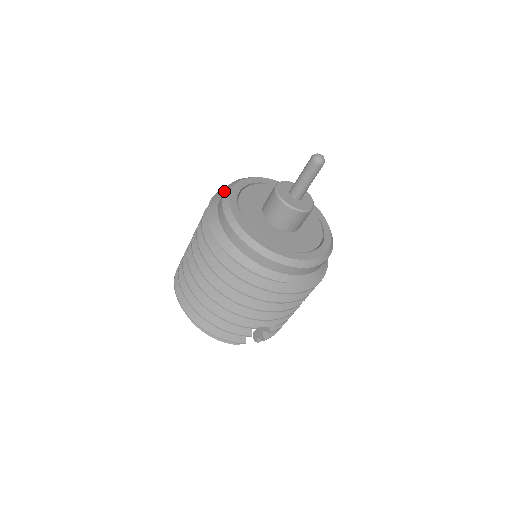
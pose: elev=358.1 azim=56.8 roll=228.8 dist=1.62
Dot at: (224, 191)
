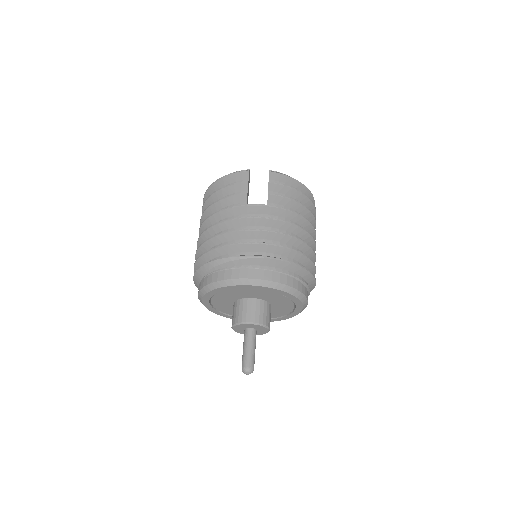
Dot at: (205, 286)
